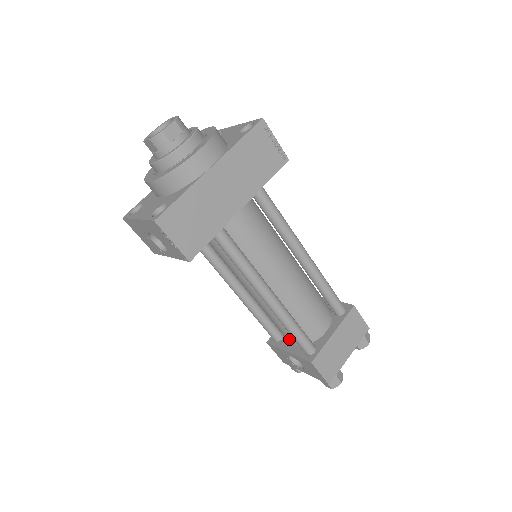
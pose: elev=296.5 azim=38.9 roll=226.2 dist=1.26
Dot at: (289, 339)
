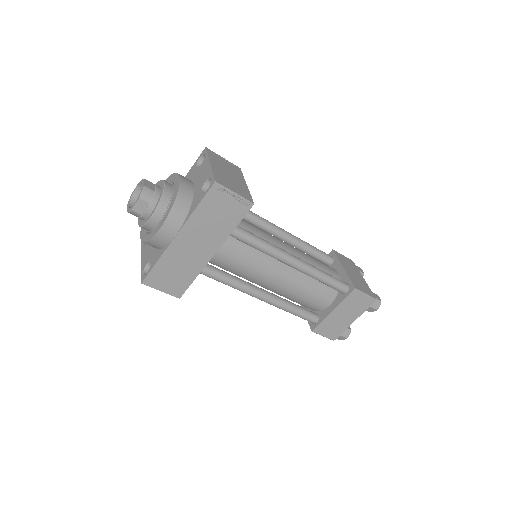
Dot at: occluded
